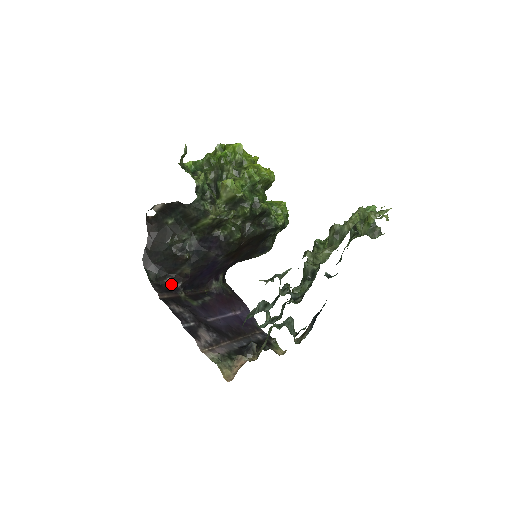
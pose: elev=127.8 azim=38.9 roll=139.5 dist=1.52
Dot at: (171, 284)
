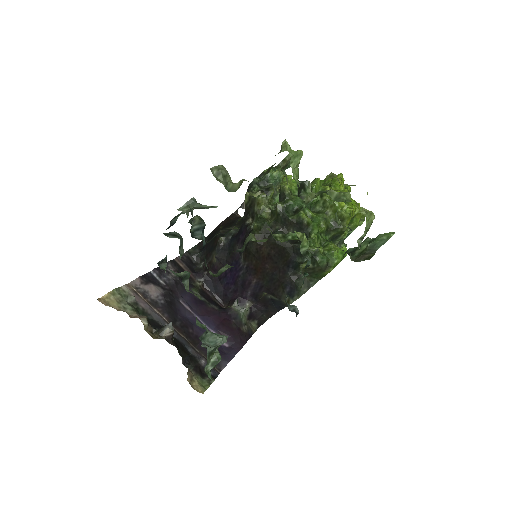
Dot at: (200, 268)
